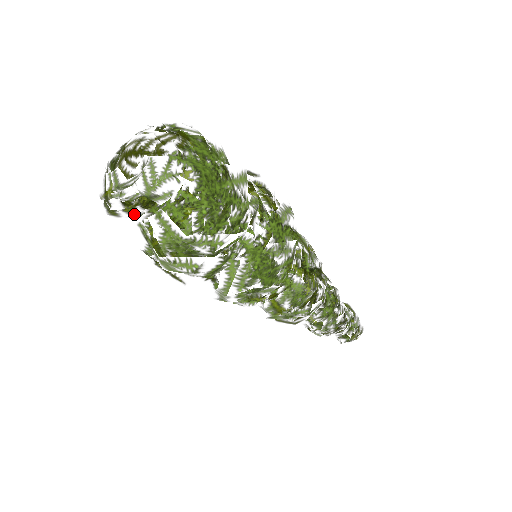
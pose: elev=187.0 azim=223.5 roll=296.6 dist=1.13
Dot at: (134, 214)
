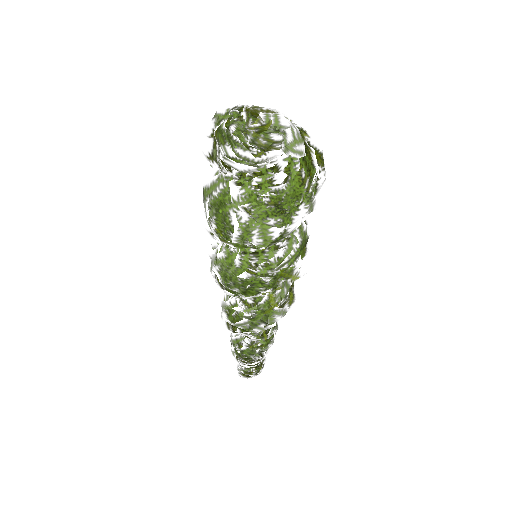
Dot at: occluded
